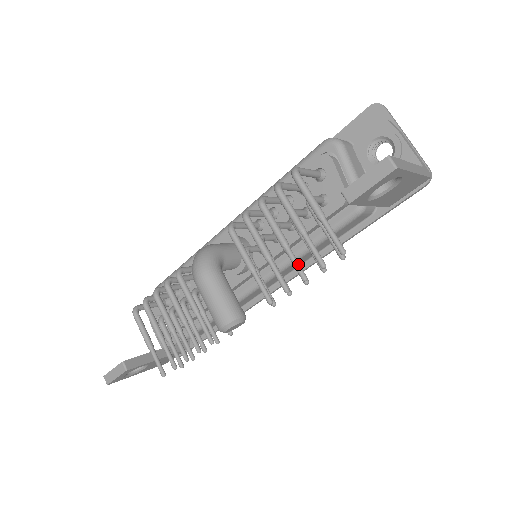
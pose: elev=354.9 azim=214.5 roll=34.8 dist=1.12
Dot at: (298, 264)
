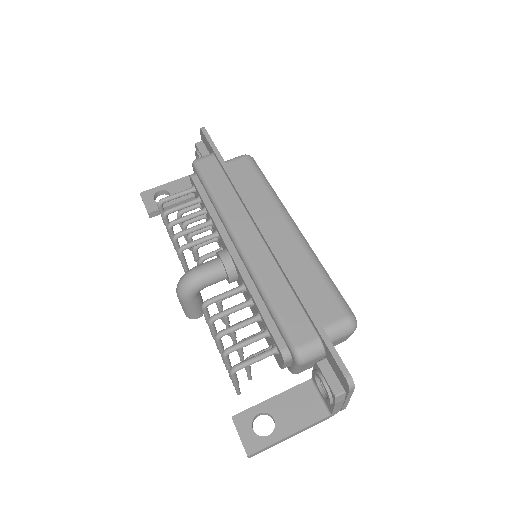
Dot at: occluded
